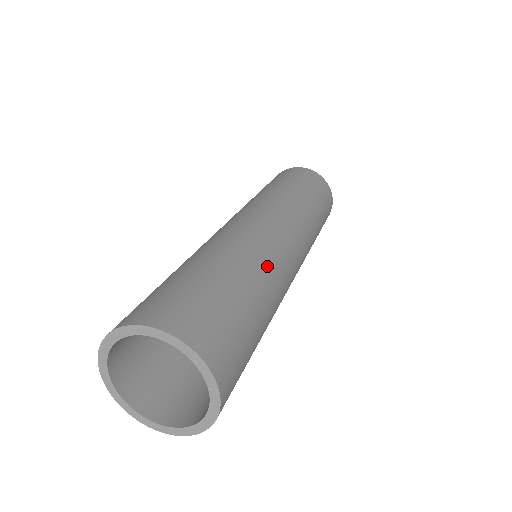
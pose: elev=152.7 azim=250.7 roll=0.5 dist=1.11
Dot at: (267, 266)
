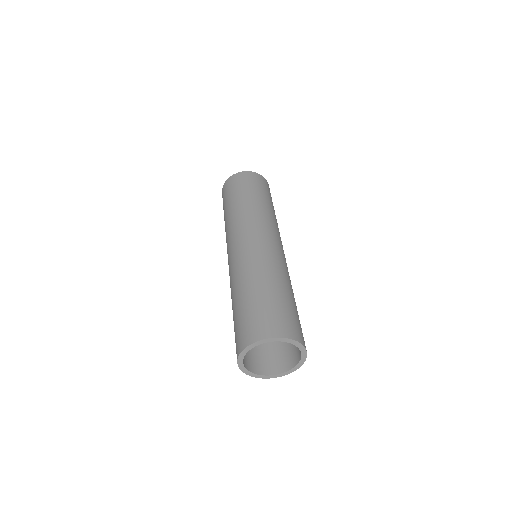
Dot at: (287, 274)
